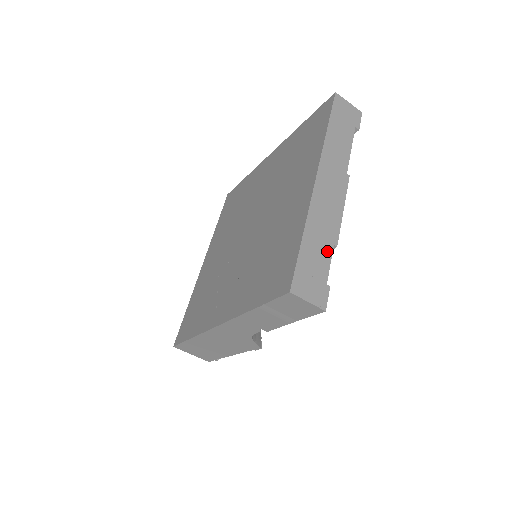
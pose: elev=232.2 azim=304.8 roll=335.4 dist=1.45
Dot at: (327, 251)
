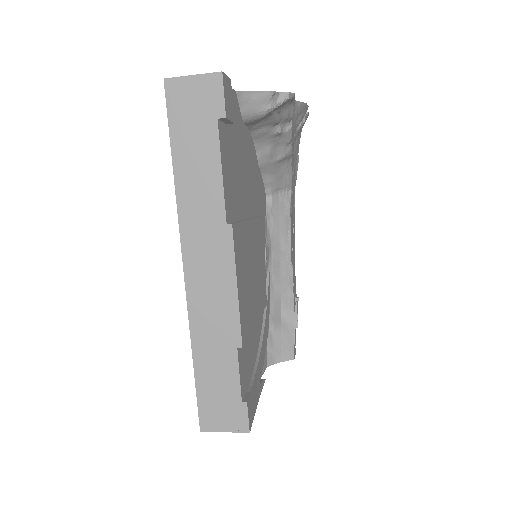
Dot at: (230, 361)
